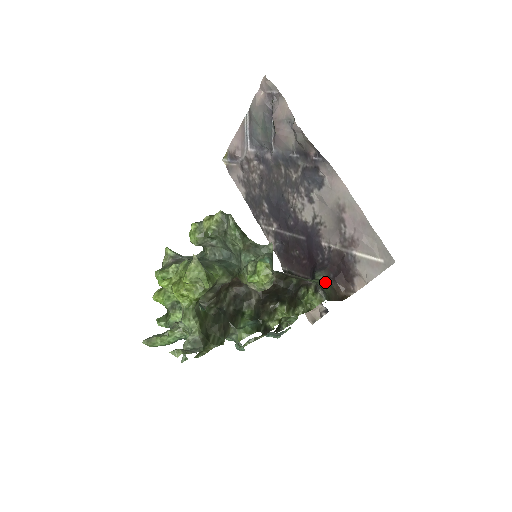
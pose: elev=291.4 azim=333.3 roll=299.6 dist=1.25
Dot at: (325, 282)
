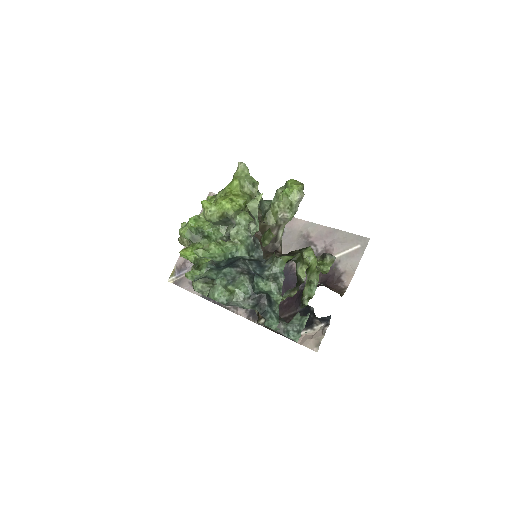
Dot at: occluded
